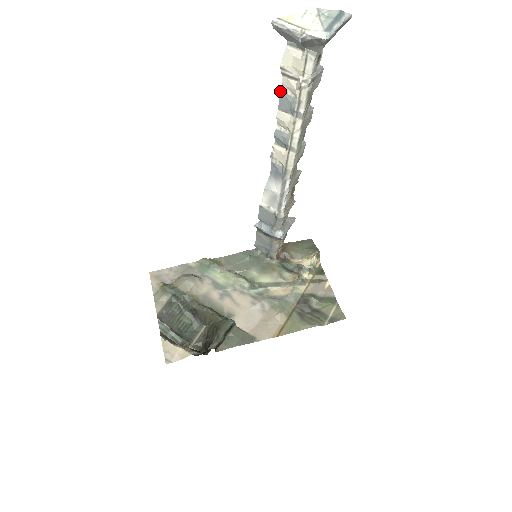
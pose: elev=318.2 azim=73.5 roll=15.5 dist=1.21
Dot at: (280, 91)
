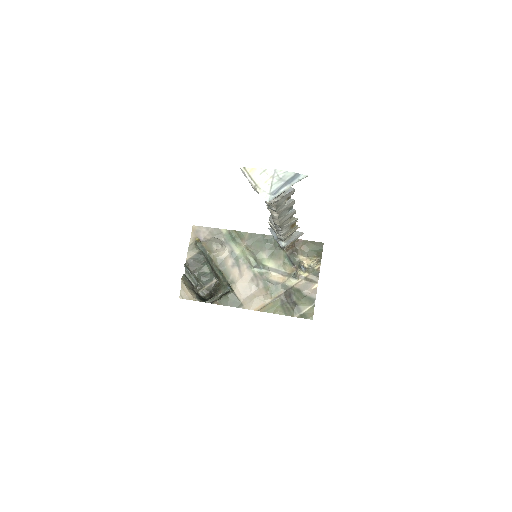
Dot at: occluded
